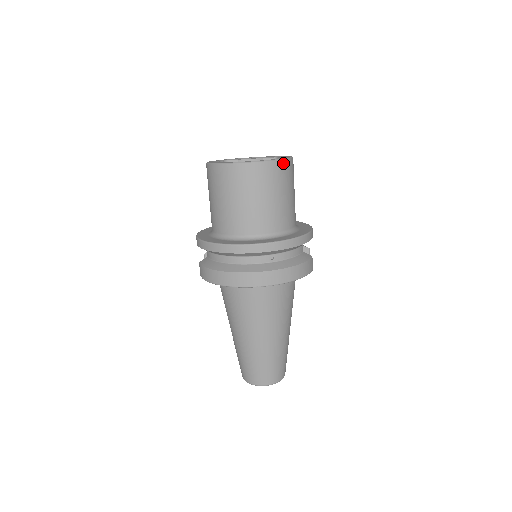
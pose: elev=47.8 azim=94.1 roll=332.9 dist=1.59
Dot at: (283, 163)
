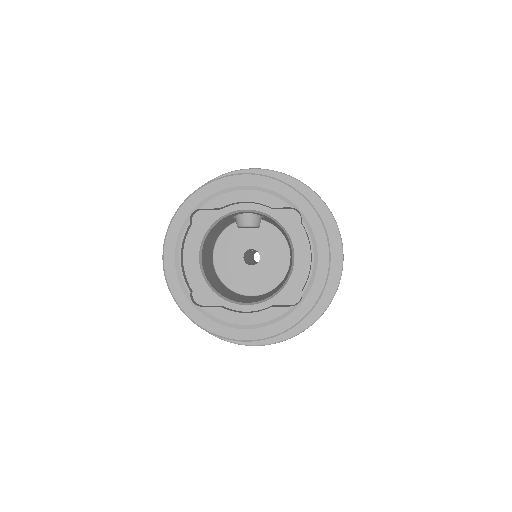
Dot at: (309, 311)
